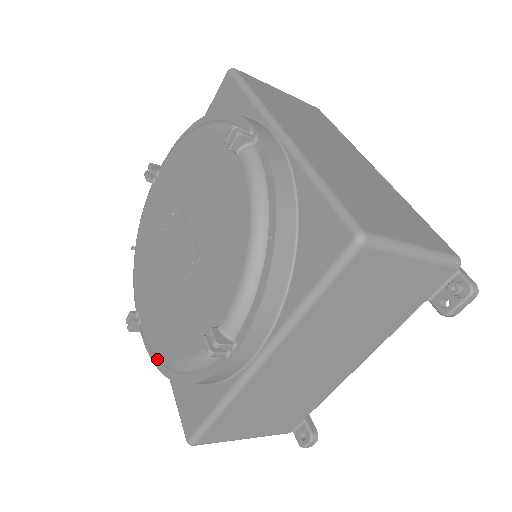
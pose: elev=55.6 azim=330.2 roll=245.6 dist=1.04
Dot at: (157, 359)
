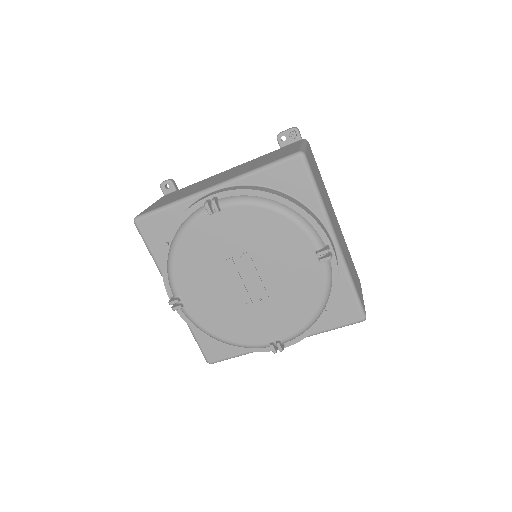
Dot at: (206, 333)
